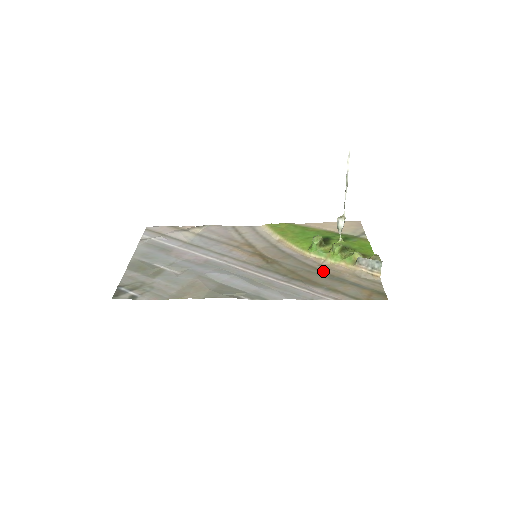
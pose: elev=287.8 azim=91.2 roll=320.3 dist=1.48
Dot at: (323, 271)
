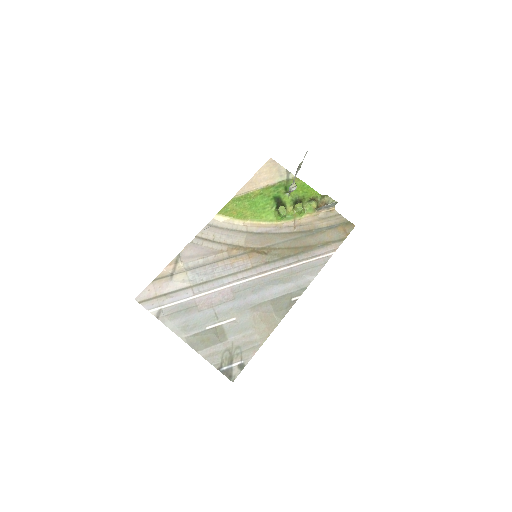
Dot at: (303, 231)
